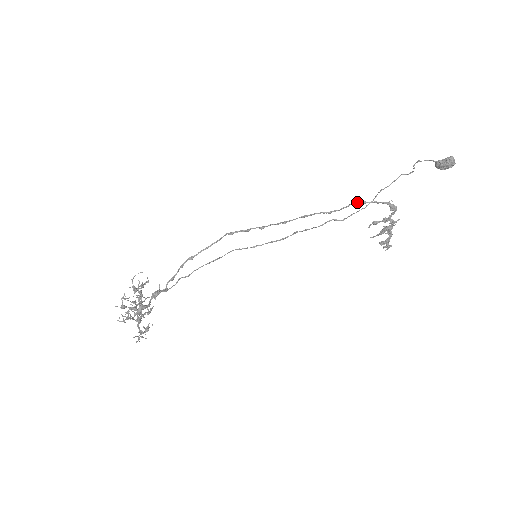
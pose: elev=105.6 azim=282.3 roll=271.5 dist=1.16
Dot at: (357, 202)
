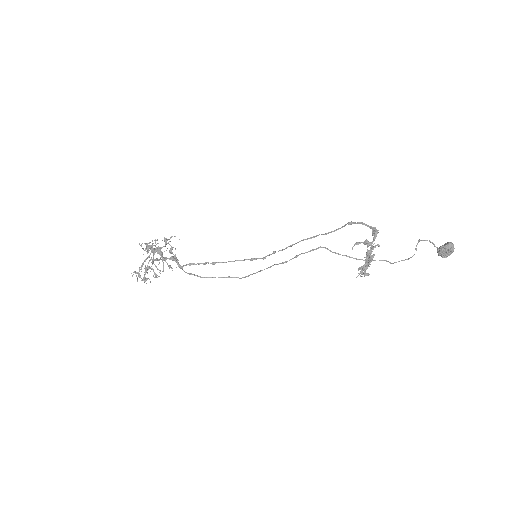
Dot at: (347, 223)
